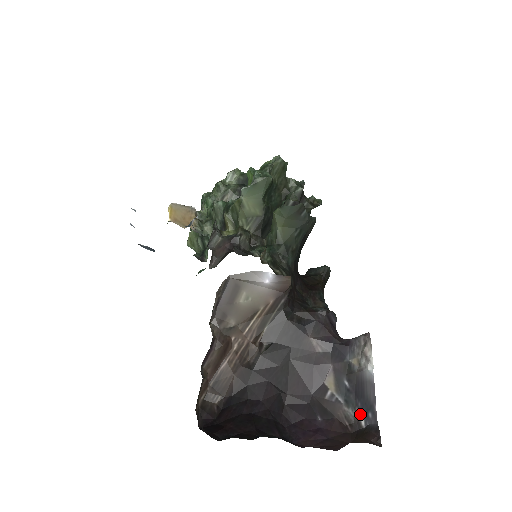
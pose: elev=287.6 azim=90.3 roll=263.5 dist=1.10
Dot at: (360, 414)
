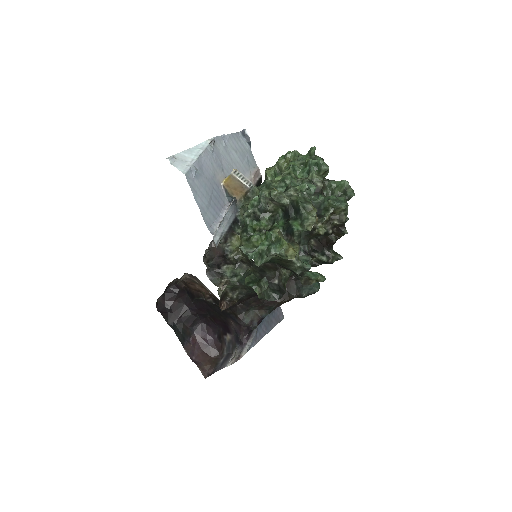
Dot at: (223, 358)
